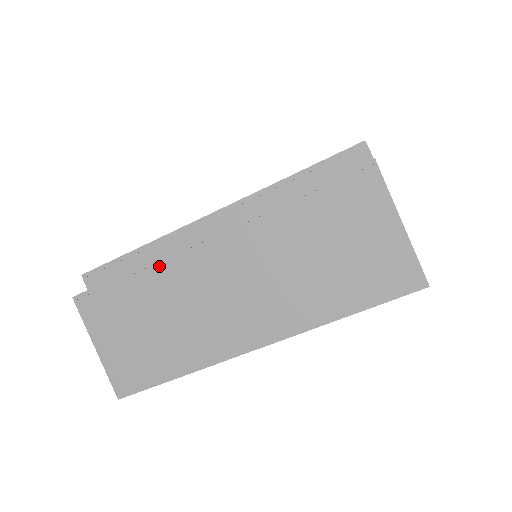
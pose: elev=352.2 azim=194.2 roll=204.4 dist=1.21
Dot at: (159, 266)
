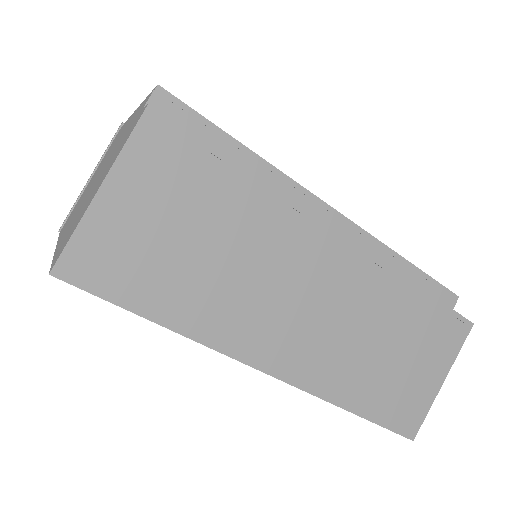
Dot at: (279, 204)
